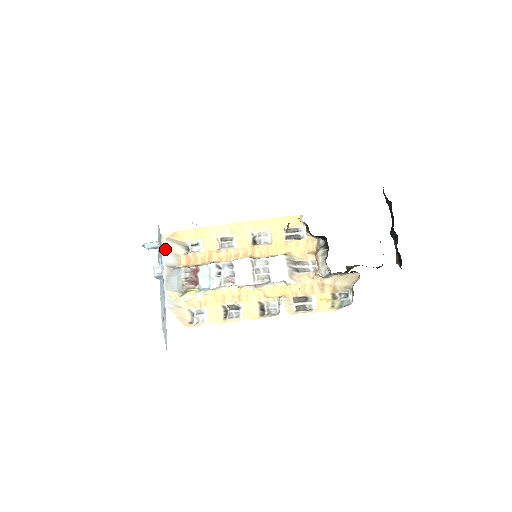
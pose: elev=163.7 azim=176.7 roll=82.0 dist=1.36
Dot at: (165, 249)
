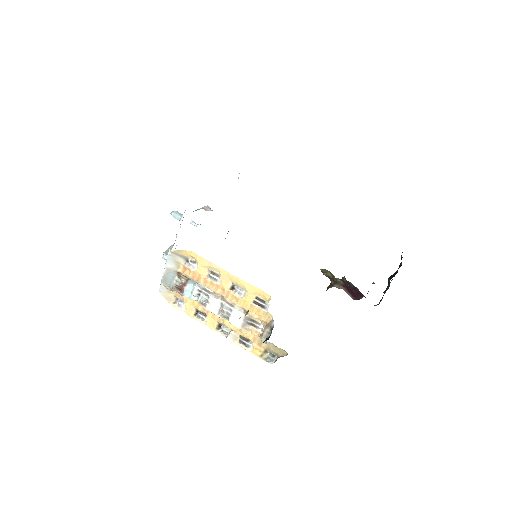
Dot at: (169, 257)
